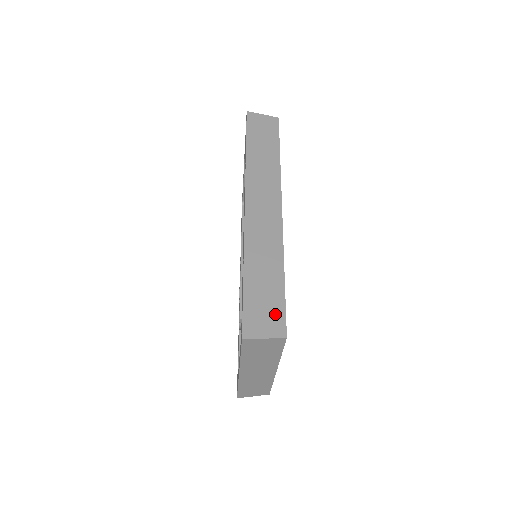
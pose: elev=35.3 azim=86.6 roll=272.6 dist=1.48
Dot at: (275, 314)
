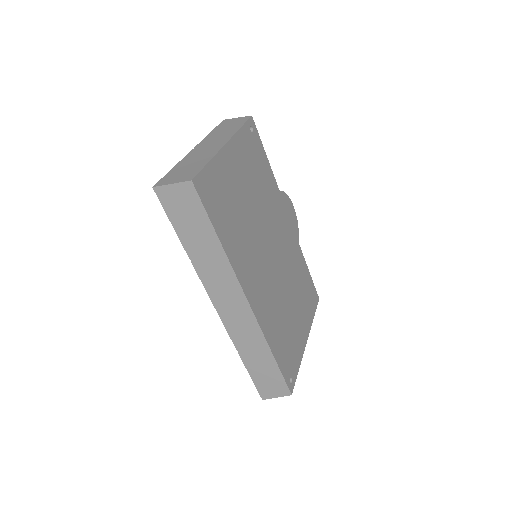
Dot at: (278, 384)
